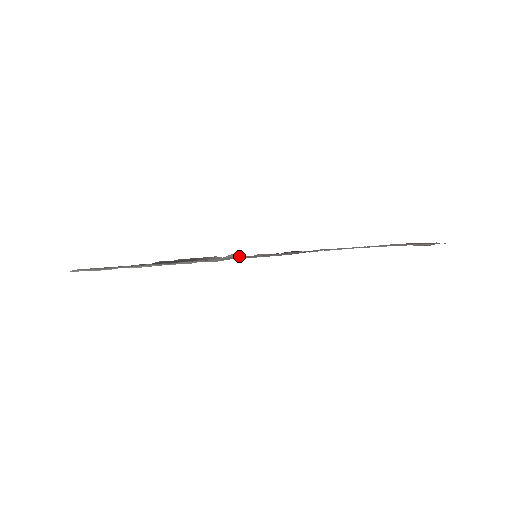
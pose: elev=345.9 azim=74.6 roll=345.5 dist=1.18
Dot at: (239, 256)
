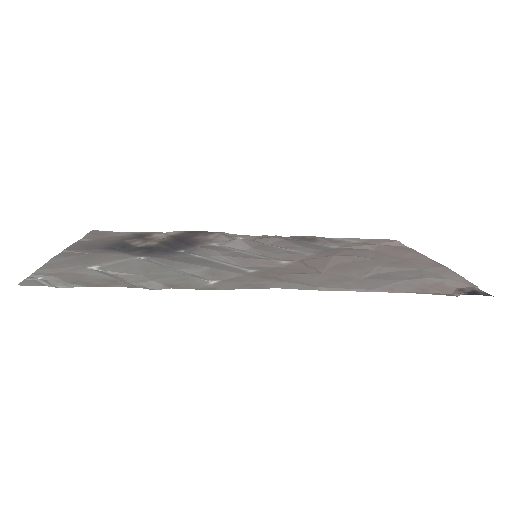
Dot at: (243, 245)
